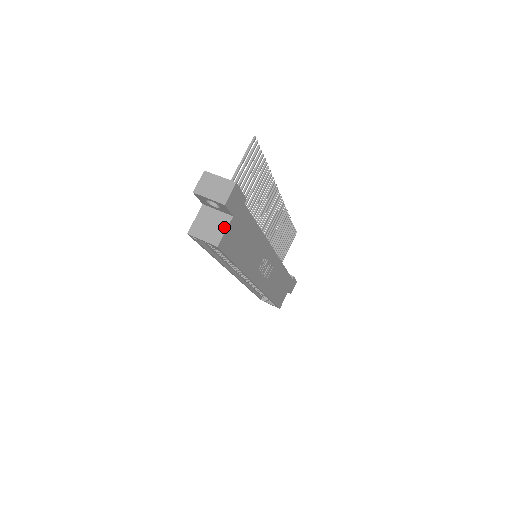
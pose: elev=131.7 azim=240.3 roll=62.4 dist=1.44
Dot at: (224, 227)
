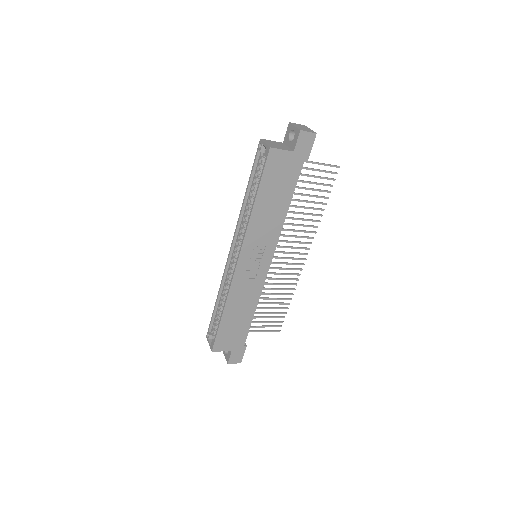
Dot at: (284, 149)
